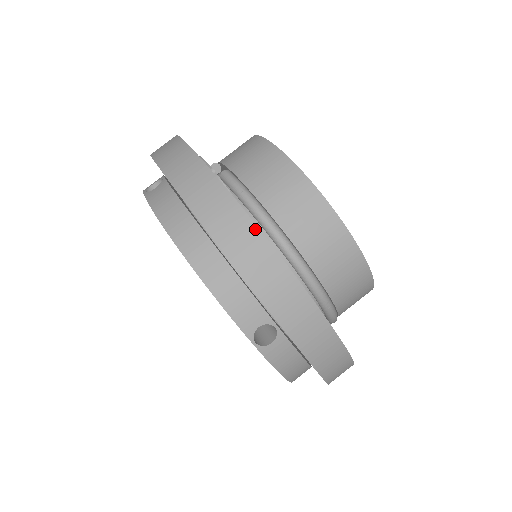
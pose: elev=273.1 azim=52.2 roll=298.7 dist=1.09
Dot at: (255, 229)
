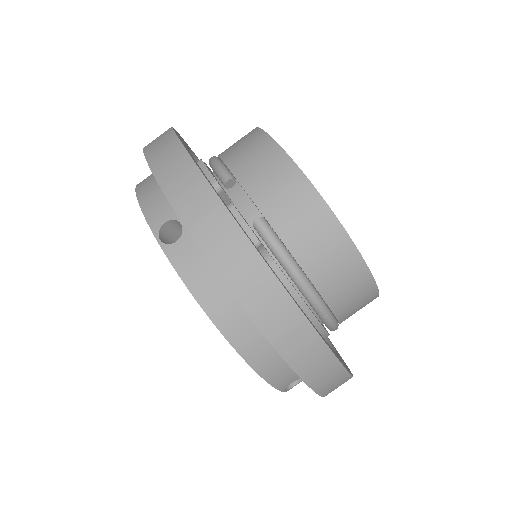
Dot at: (320, 342)
